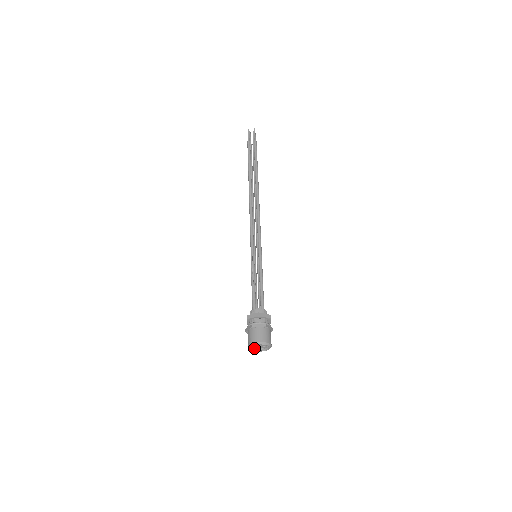
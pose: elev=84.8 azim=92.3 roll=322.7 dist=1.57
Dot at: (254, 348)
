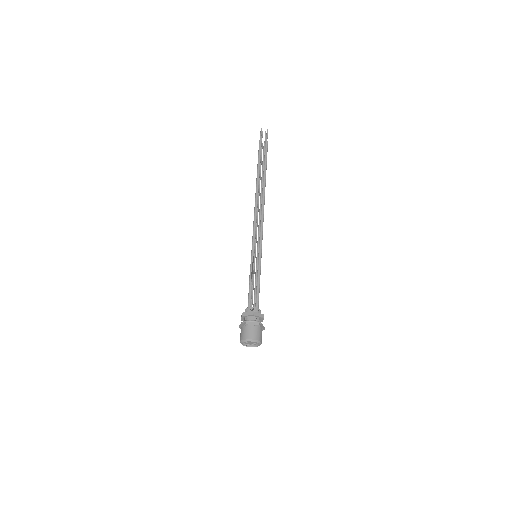
Dot at: (245, 343)
